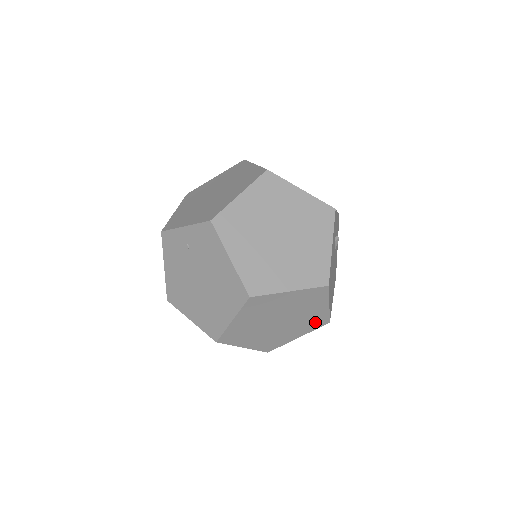
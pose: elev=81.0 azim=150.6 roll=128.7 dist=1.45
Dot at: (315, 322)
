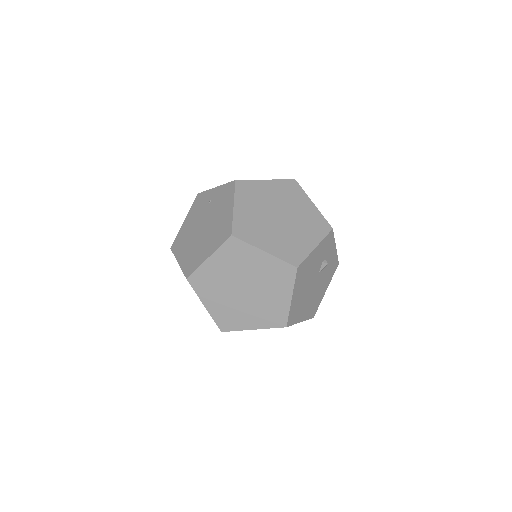
Dot at: (274, 316)
